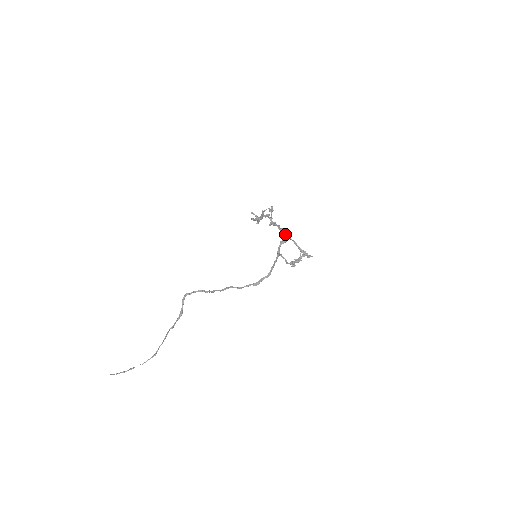
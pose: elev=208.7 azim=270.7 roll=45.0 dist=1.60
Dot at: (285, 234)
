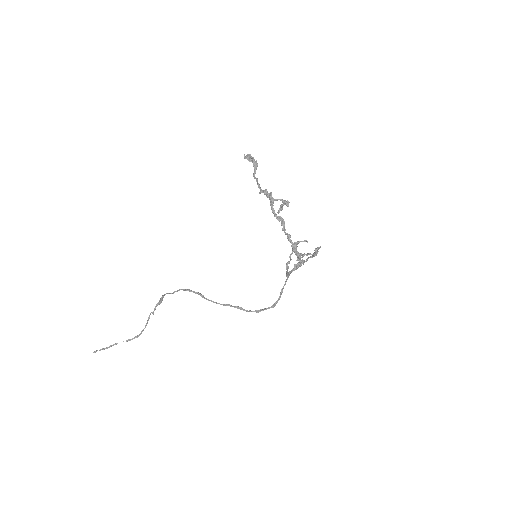
Dot at: occluded
